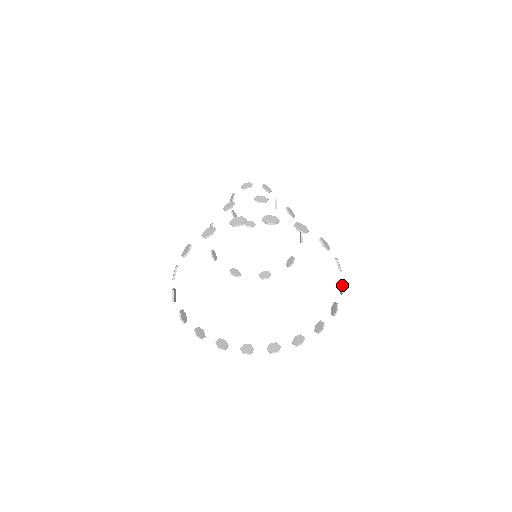
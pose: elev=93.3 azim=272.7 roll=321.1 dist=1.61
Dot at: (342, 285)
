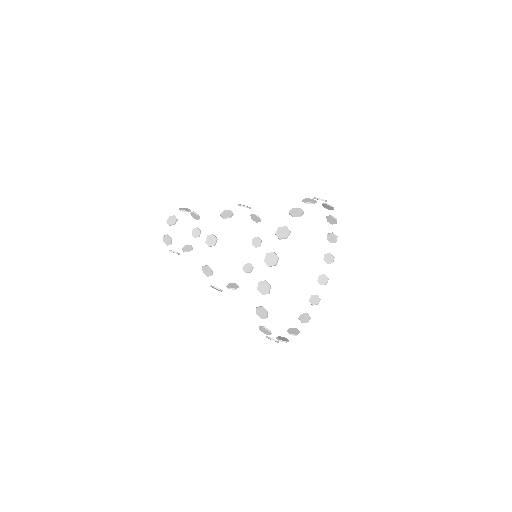
Dot at: (334, 218)
